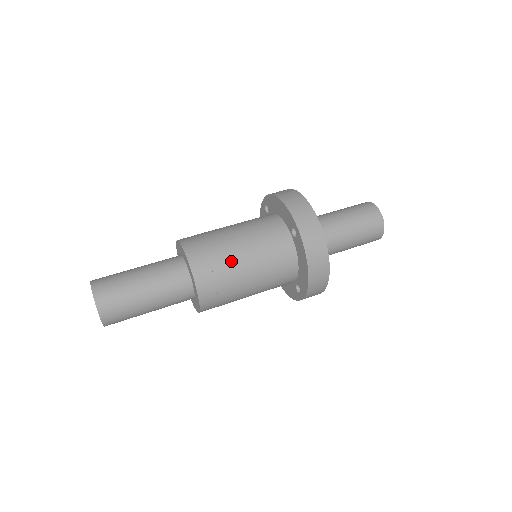
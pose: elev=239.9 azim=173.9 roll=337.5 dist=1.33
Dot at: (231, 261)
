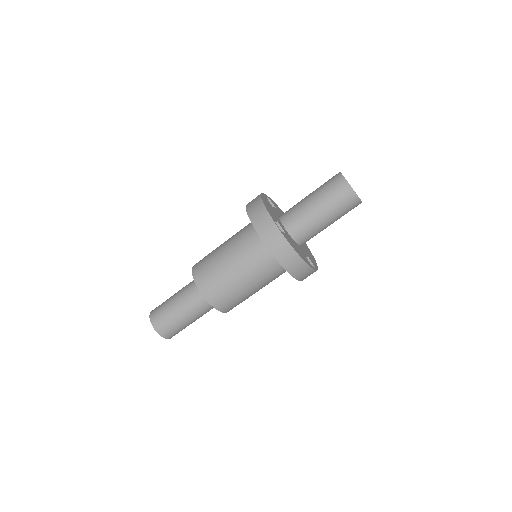
Dot at: (225, 275)
